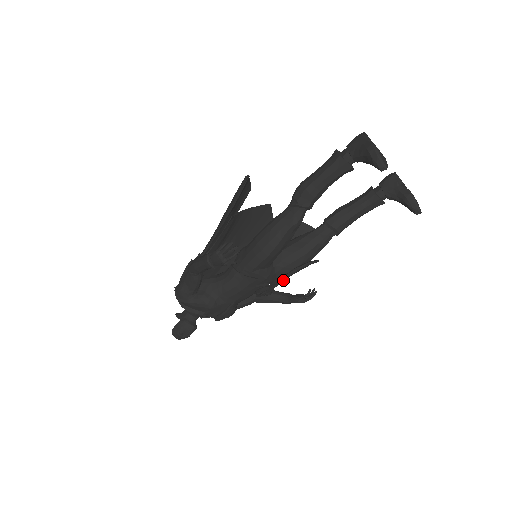
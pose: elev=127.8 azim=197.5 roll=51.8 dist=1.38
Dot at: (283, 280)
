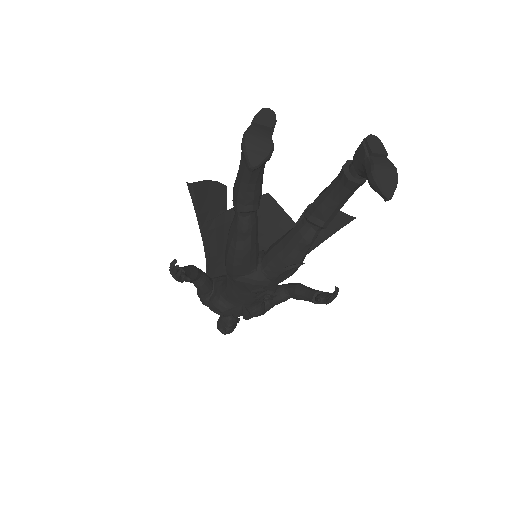
Dot at: (274, 285)
